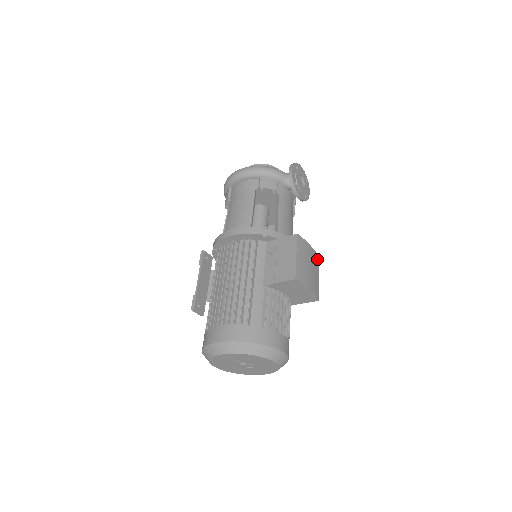
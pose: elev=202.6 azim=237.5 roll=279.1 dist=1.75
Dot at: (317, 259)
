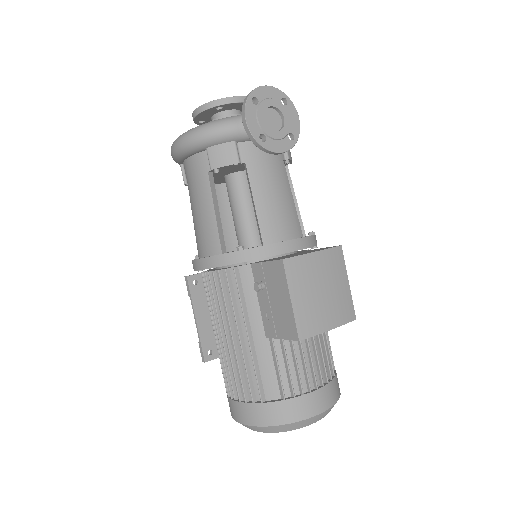
Dot at: (336, 256)
